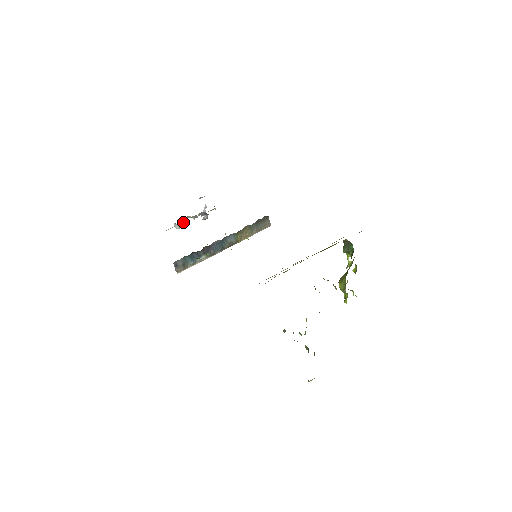
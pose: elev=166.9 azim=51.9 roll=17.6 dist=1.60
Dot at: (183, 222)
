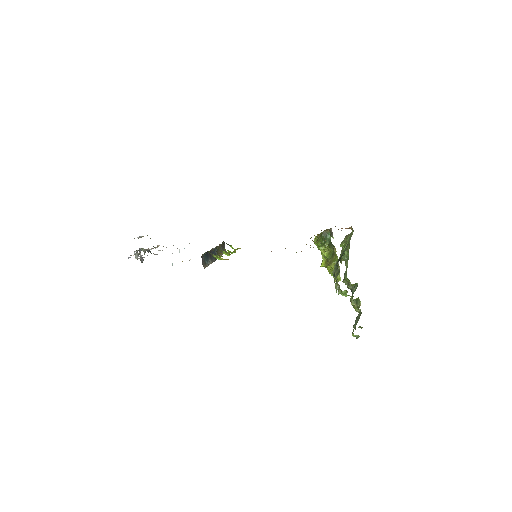
Dot at: occluded
